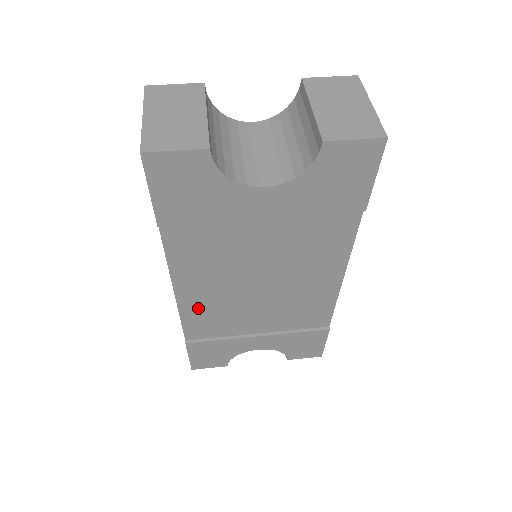
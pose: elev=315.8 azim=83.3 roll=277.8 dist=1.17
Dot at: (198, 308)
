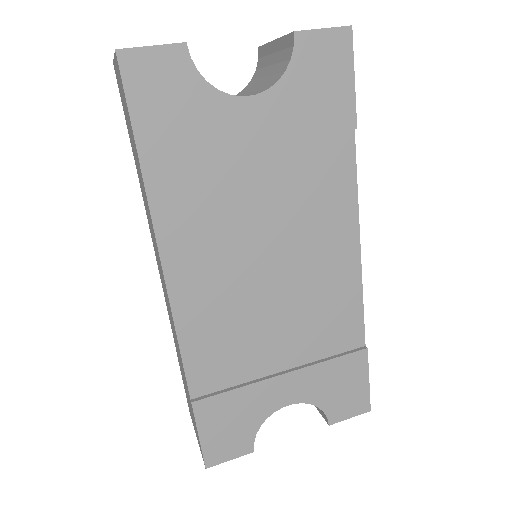
Dot at: (200, 324)
